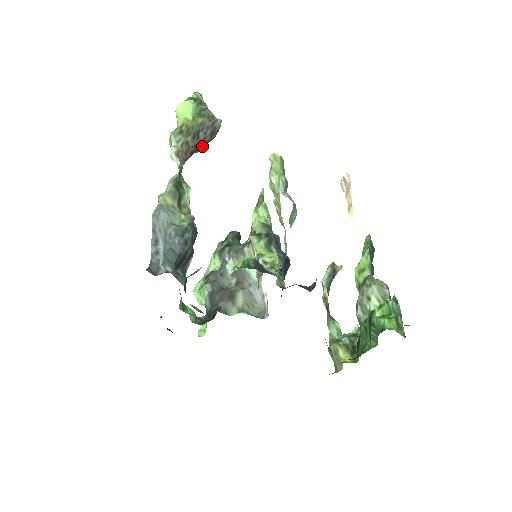
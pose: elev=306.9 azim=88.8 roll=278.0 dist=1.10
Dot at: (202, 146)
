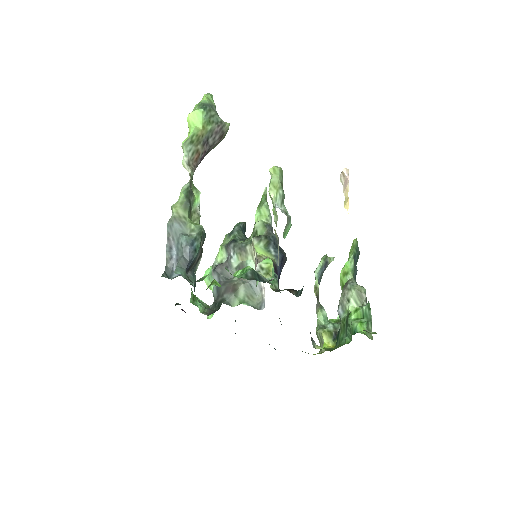
Dot at: (211, 149)
